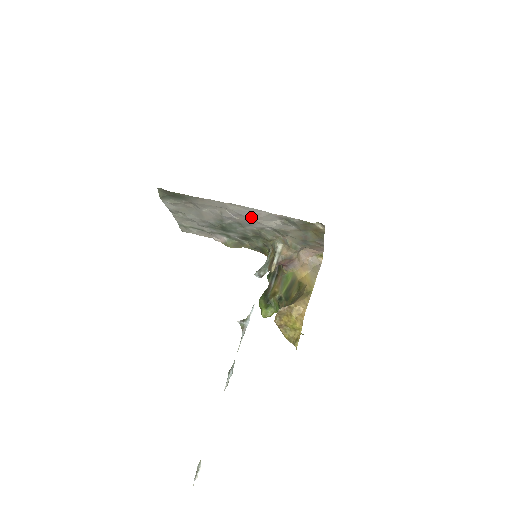
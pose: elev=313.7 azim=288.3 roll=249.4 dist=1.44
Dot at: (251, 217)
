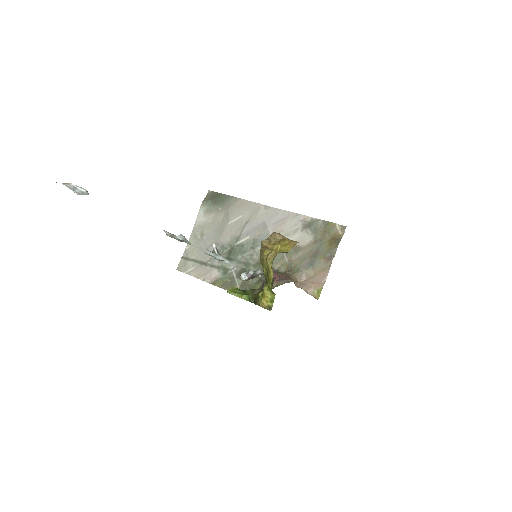
Dot at: (274, 225)
